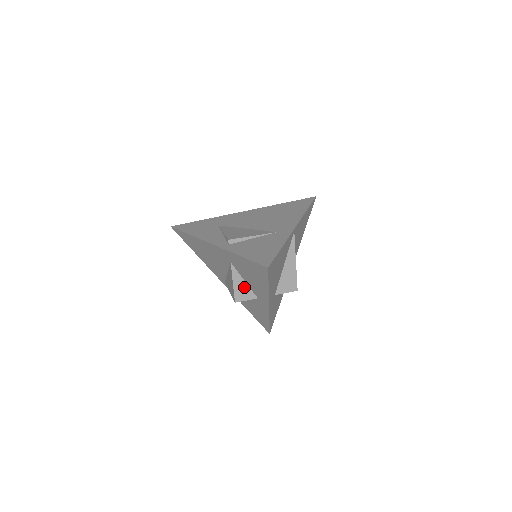
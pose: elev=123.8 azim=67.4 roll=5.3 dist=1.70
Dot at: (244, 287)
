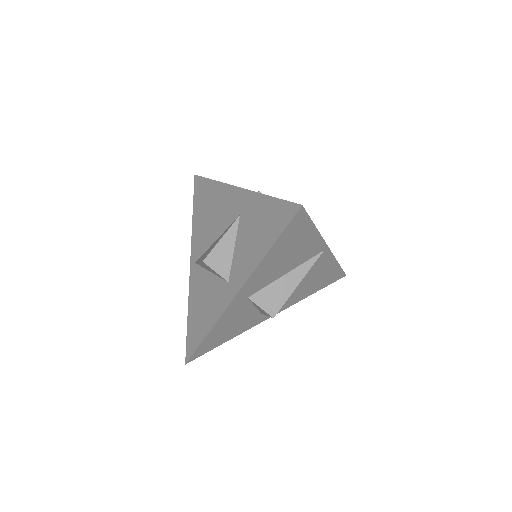
Dot at: (227, 255)
